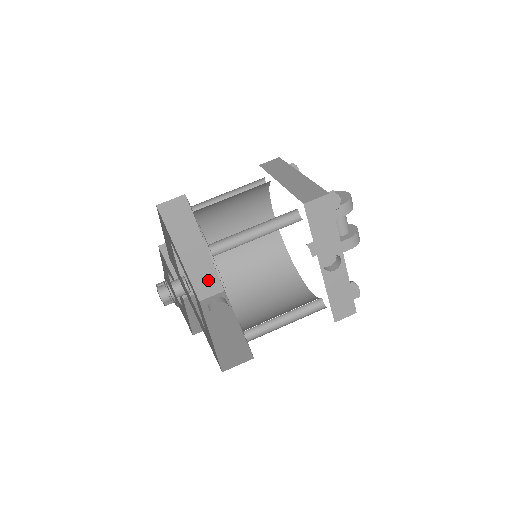
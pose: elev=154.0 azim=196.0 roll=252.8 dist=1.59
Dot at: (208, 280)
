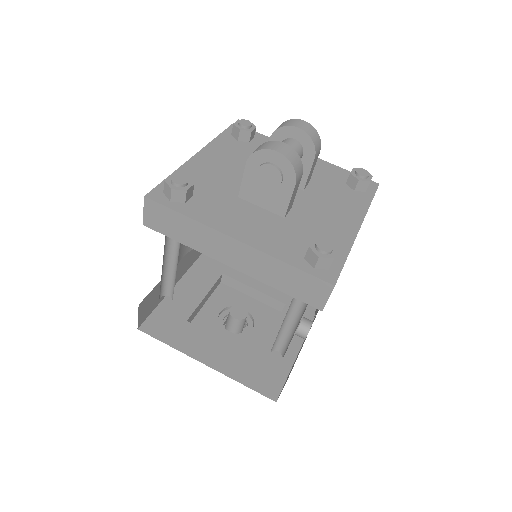
Dot at: occluded
